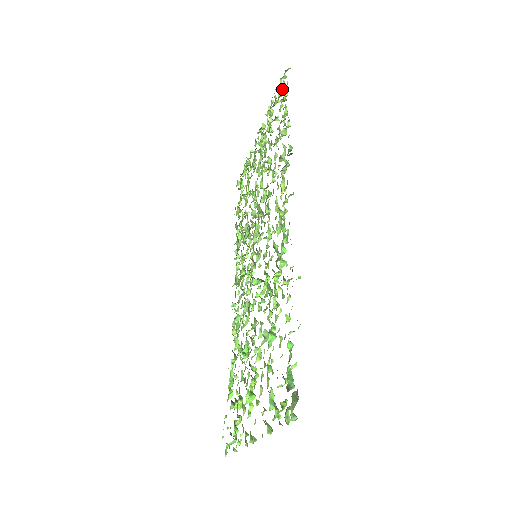
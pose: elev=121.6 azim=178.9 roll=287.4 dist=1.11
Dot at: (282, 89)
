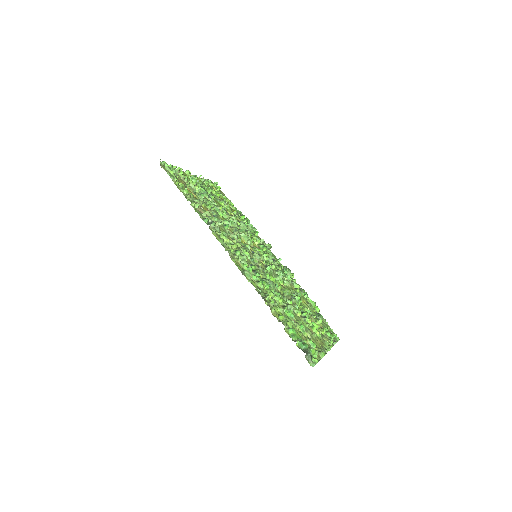
Dot at: (171, 173)
